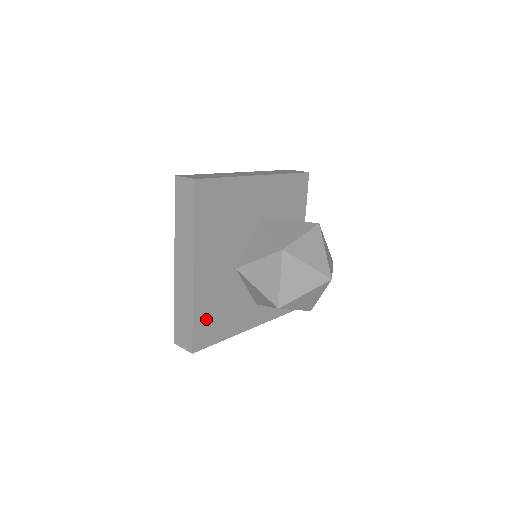
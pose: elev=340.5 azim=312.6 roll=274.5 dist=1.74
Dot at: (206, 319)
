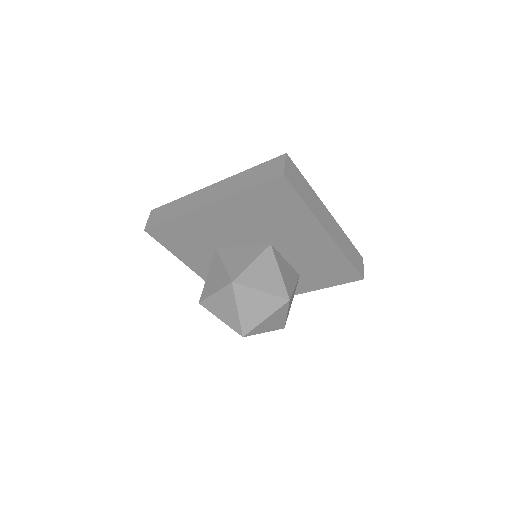
Dot at: occluded
